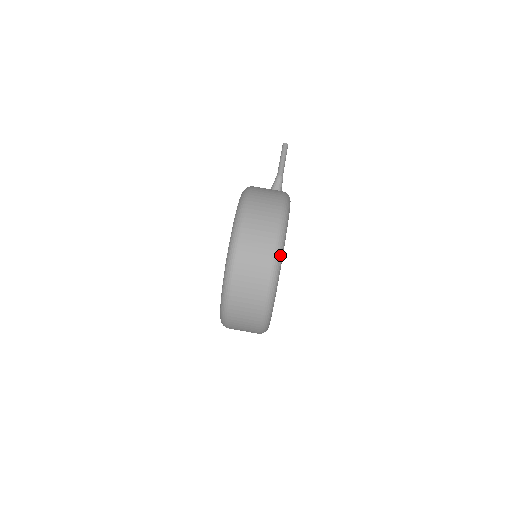
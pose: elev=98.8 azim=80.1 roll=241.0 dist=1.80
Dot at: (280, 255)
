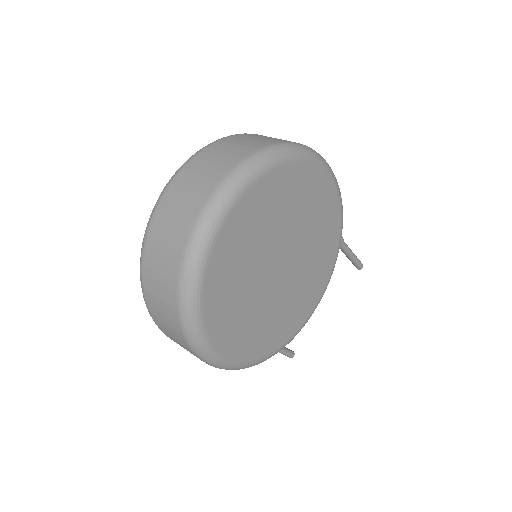
Dot at: (301, 150)
